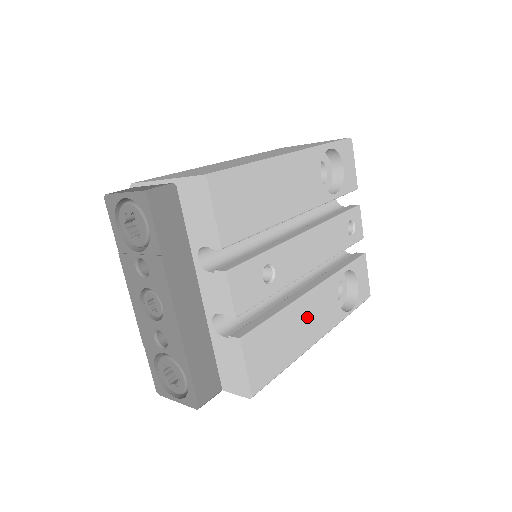
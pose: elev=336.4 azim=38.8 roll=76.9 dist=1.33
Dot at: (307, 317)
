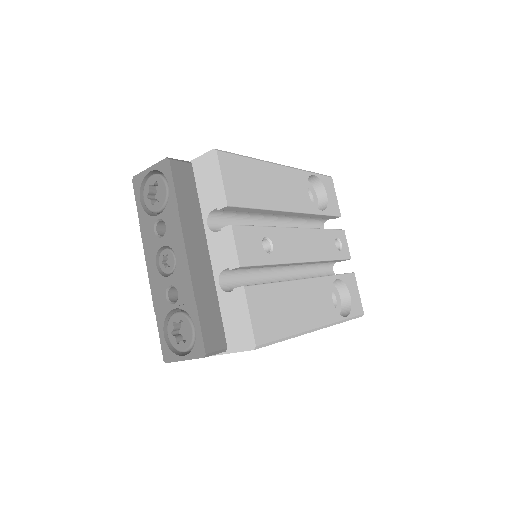
Dot at: (304, 300)
